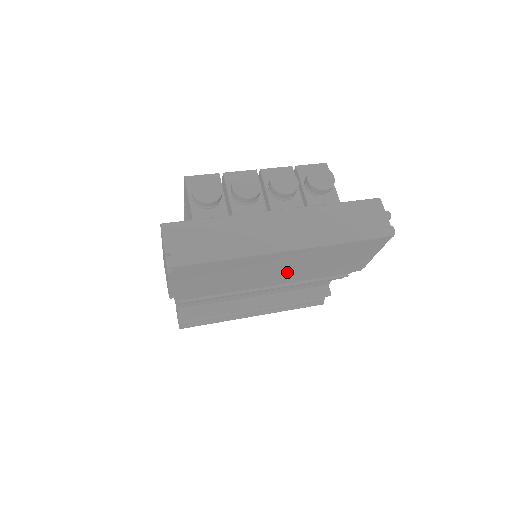
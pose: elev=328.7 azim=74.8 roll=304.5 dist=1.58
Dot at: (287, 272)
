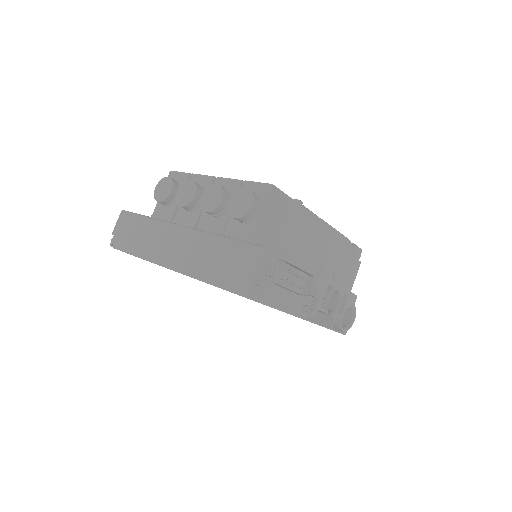
Dot at: occluded
